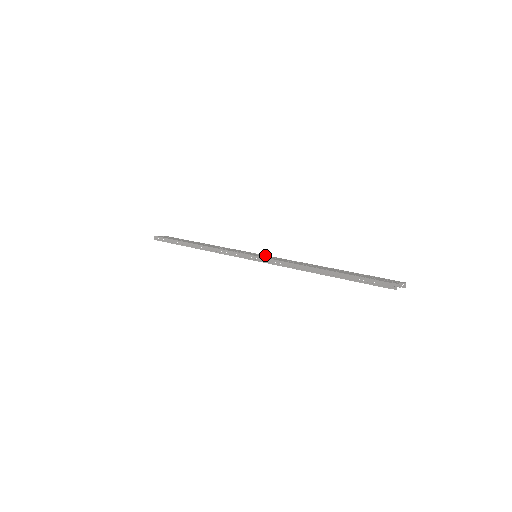
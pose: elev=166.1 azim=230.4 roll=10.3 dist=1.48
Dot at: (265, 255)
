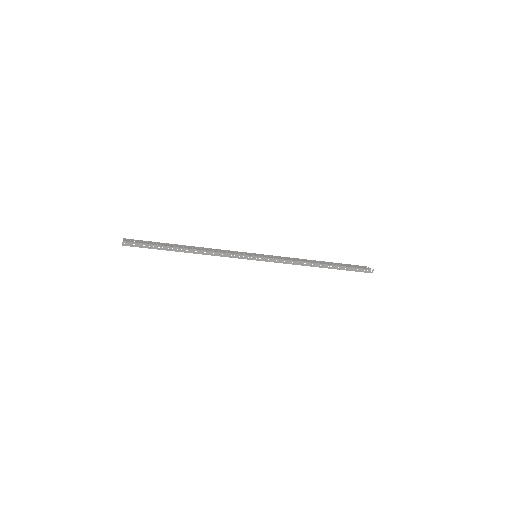
Dot at: (259, 254)
